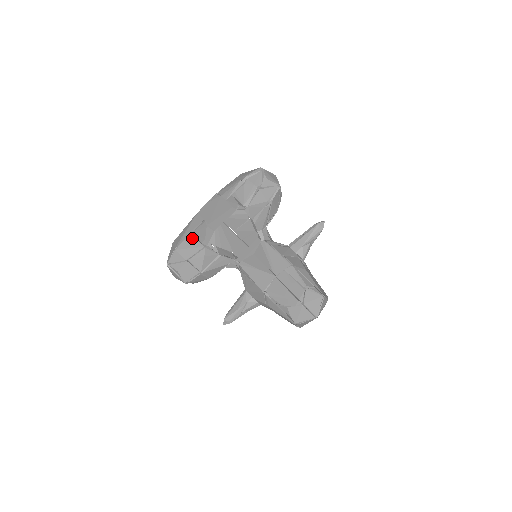
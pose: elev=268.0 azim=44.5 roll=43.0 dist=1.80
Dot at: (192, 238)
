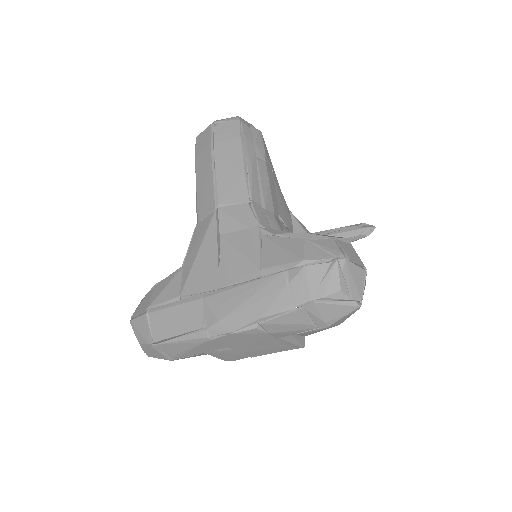
Dot at: occluded
